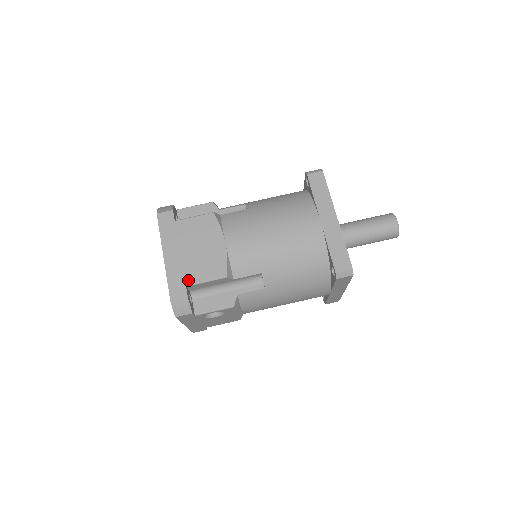
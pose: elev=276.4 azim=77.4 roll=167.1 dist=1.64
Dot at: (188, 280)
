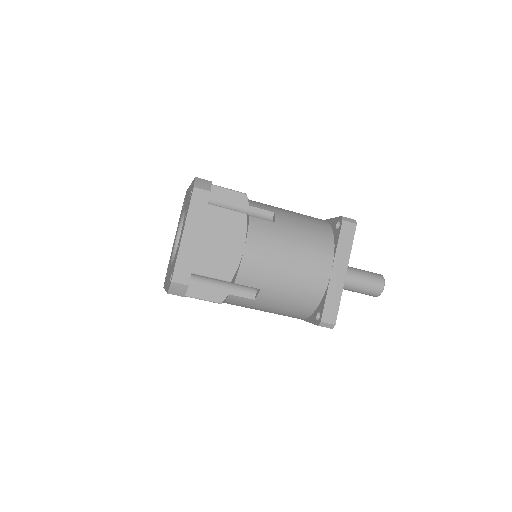
Dot at: (196, 269)
